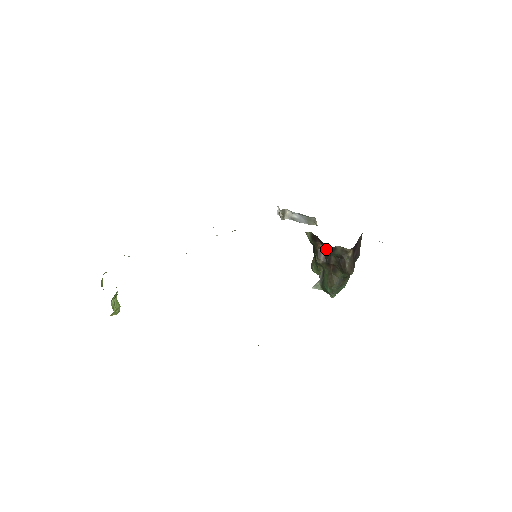
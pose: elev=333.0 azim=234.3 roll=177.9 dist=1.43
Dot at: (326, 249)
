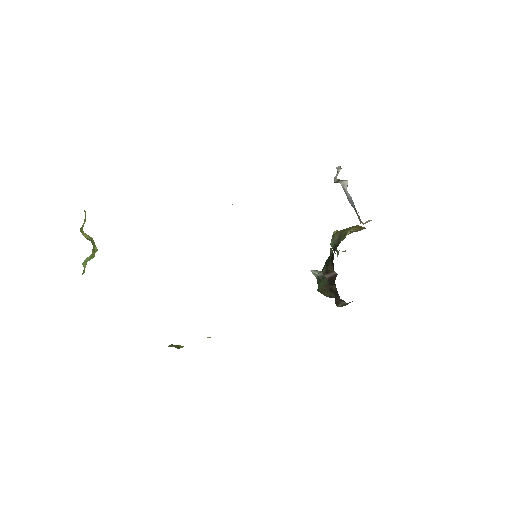
Dot at: occluded
